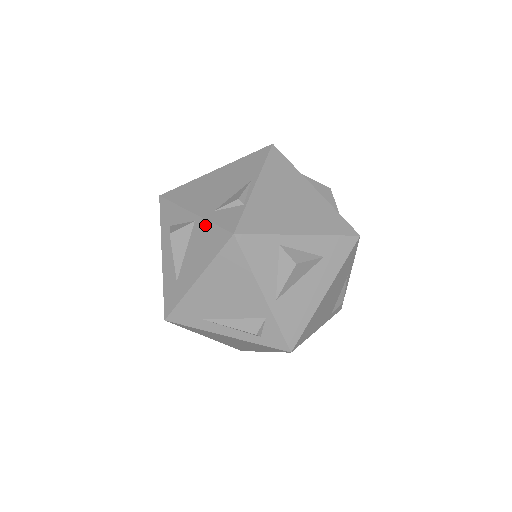
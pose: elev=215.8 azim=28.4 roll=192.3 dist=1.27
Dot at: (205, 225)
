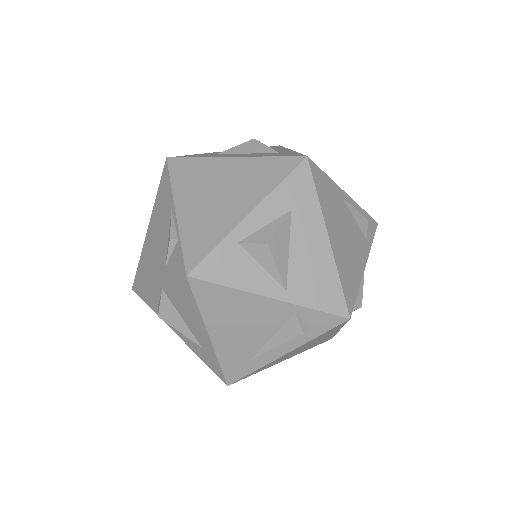
Dot at: (169, 286)
